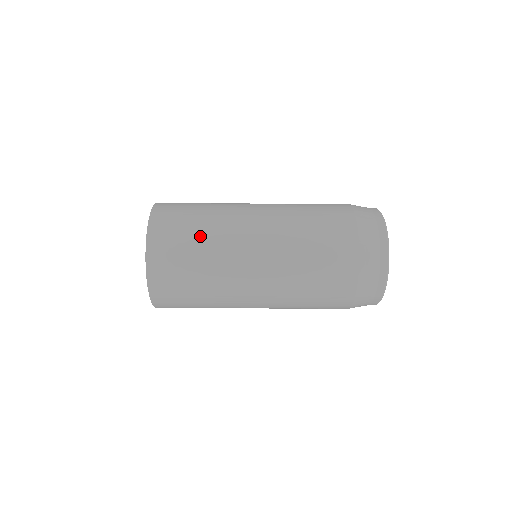
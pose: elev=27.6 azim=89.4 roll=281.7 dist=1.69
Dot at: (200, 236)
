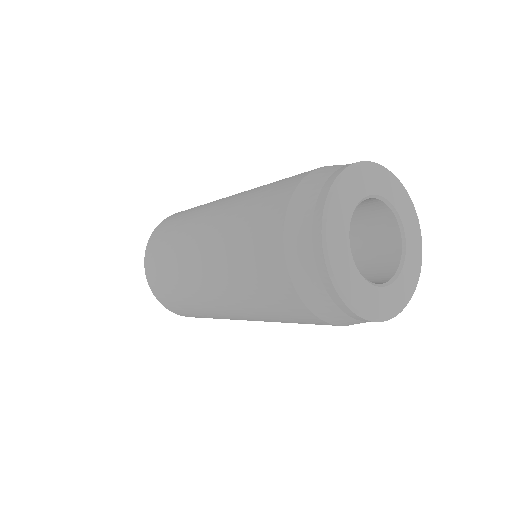
Dot at: (184, 217)
